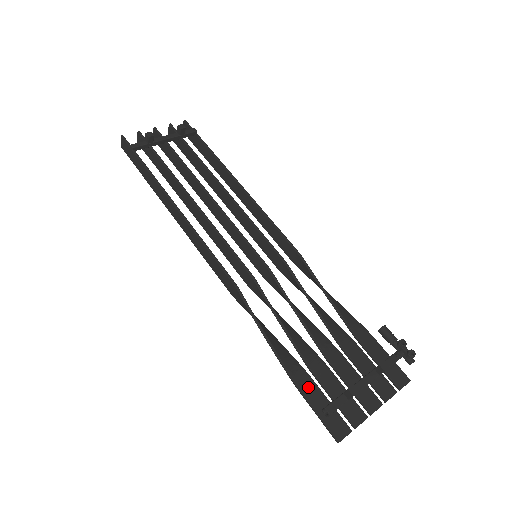
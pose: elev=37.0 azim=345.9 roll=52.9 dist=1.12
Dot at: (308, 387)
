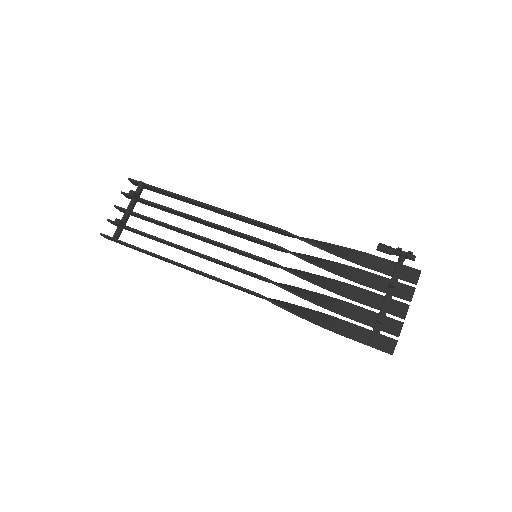
Dot at: (351, 331)
